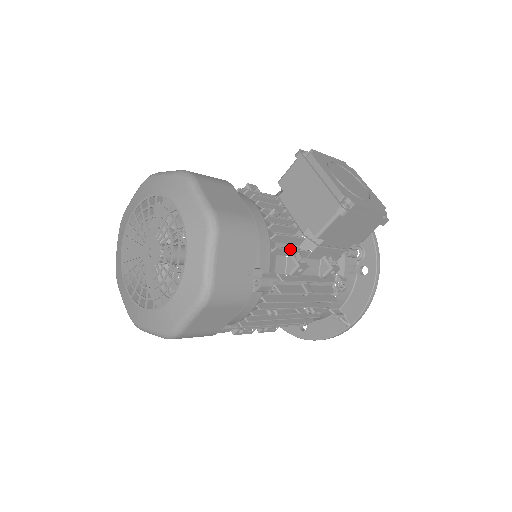
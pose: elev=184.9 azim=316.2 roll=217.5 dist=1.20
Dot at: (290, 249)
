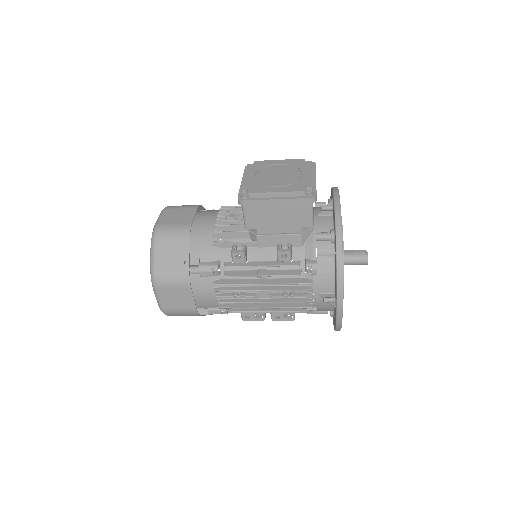
Dot at: (229, 242)
